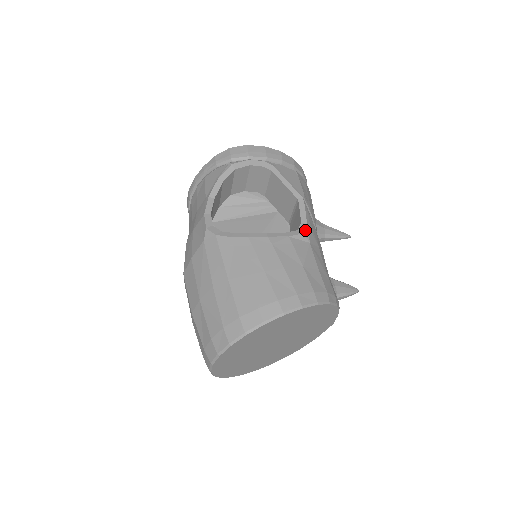
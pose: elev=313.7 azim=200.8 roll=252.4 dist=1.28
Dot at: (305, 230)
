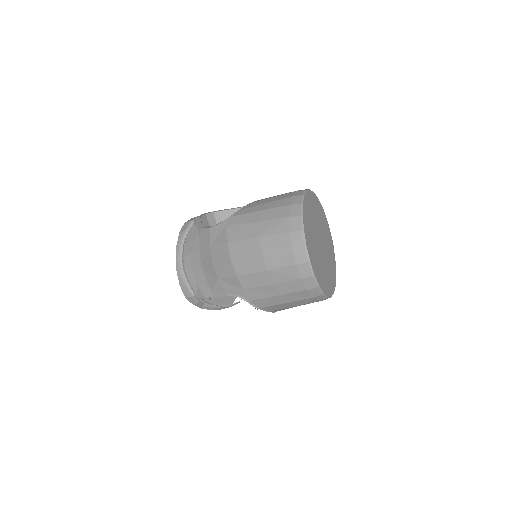
Dot at: occluded
